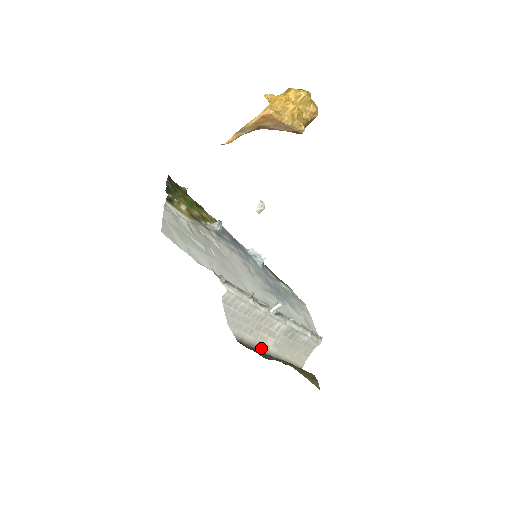
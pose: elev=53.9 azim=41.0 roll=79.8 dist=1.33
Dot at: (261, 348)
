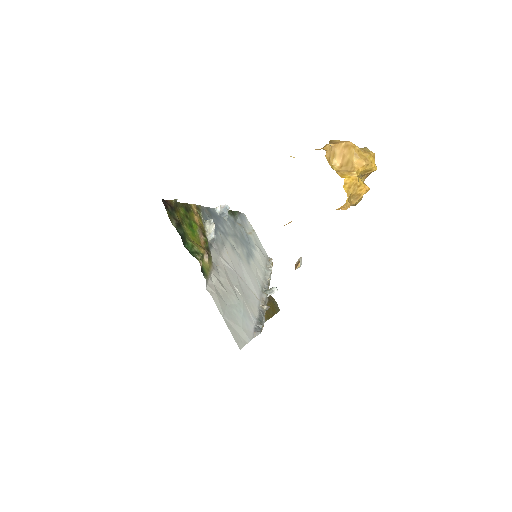
Dot at: occluded
